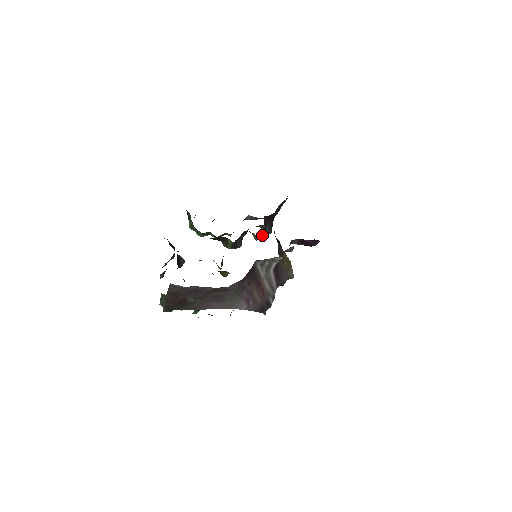
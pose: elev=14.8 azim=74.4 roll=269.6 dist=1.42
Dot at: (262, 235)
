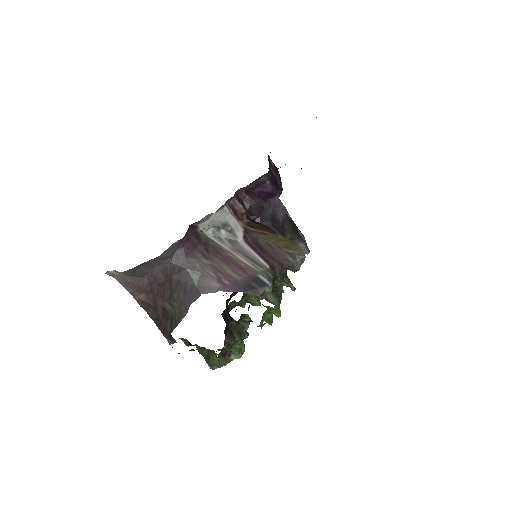
Dot at: occluded
